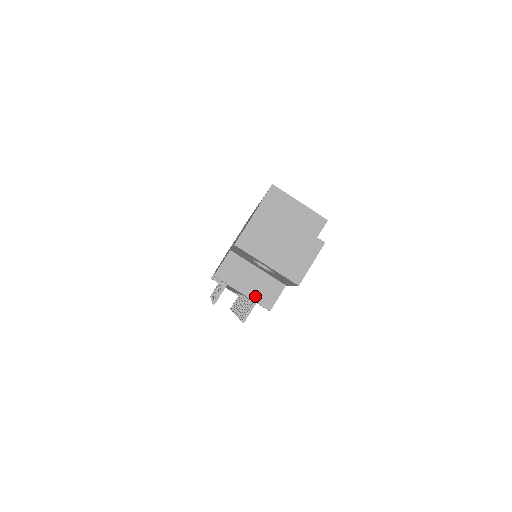
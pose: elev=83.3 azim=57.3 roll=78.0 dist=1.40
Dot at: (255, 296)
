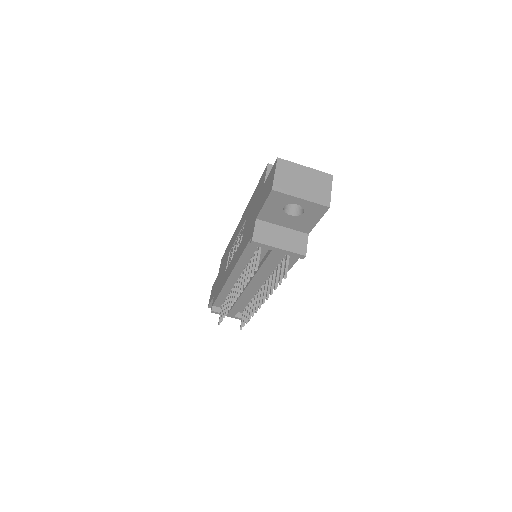
Dot at: (290, 248)
